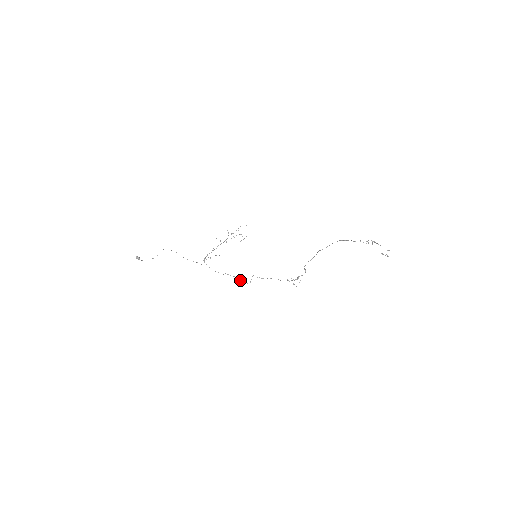
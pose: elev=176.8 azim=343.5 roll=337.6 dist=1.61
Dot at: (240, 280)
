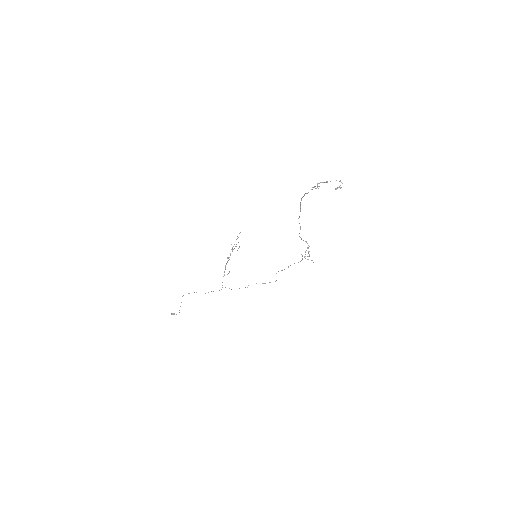
Dot at: occluded
